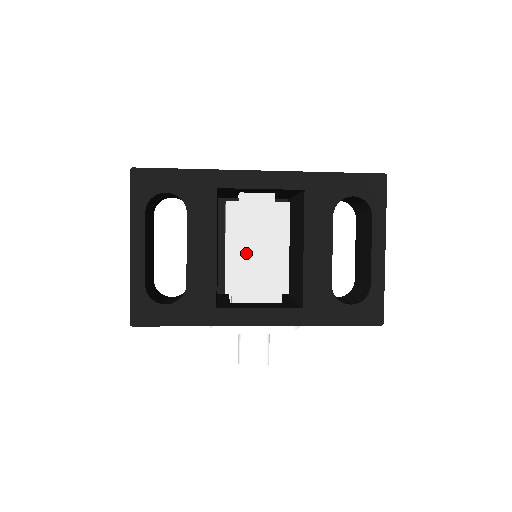
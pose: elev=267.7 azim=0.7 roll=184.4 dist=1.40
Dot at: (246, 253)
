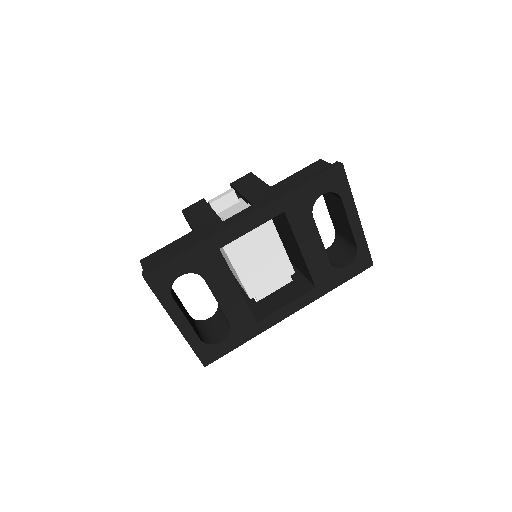
Dot at: (252, 265)
